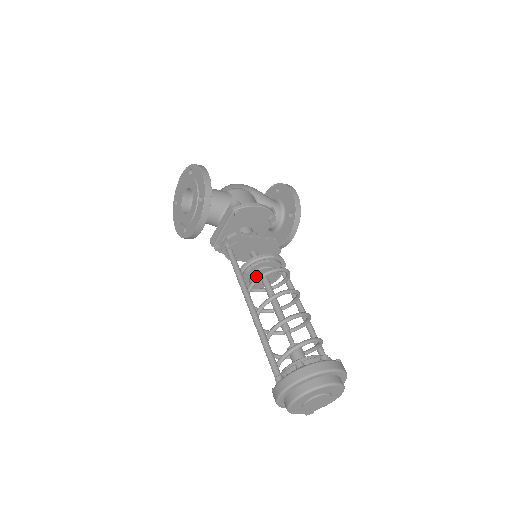
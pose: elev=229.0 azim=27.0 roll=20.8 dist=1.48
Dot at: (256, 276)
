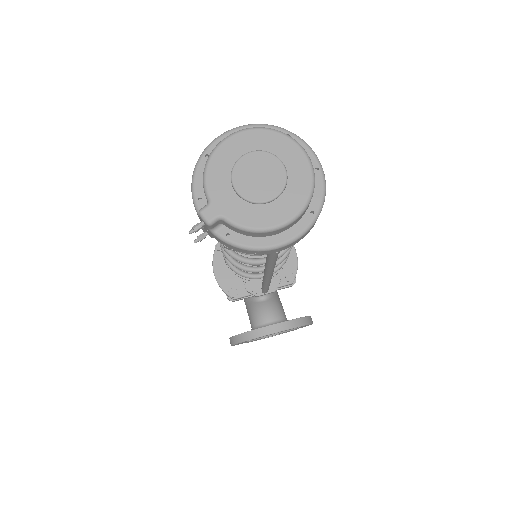
Dot at: occluded
